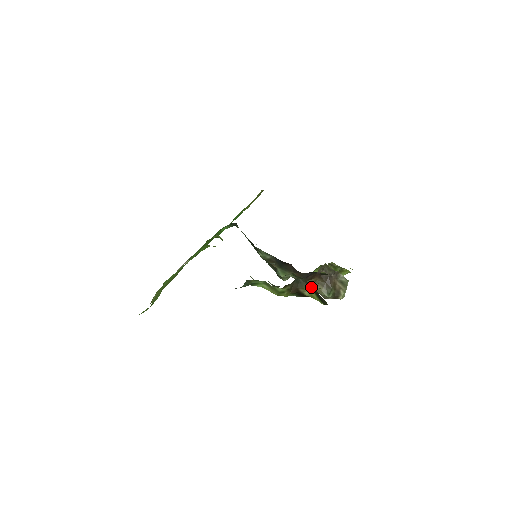
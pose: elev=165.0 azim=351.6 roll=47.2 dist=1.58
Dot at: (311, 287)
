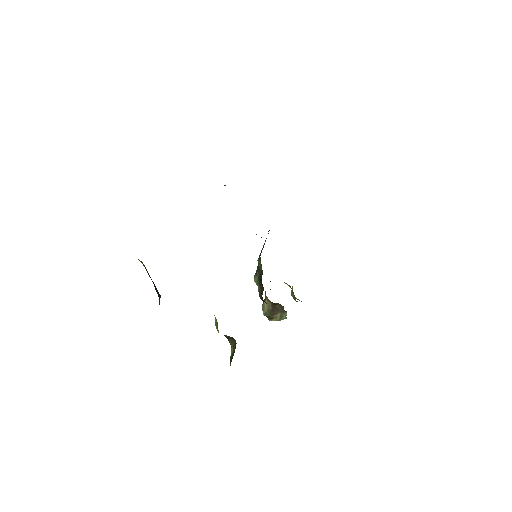
Dot at: occluded
